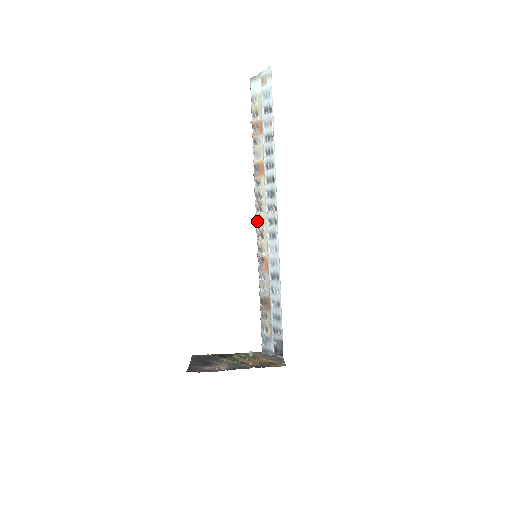
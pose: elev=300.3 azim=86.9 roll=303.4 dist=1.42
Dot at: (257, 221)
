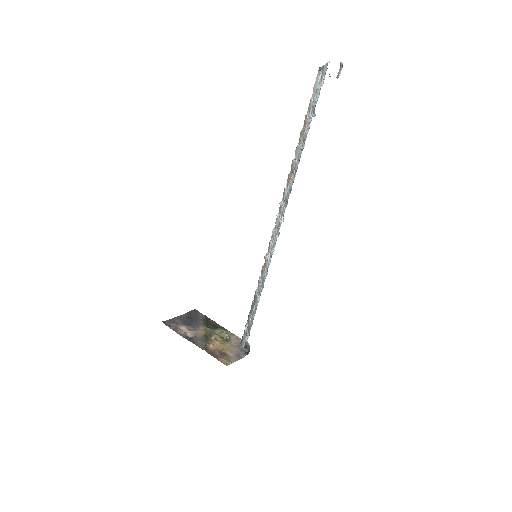
Dot at: occluded
